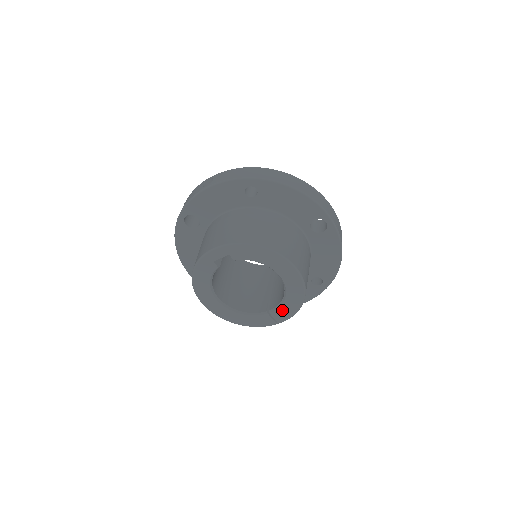
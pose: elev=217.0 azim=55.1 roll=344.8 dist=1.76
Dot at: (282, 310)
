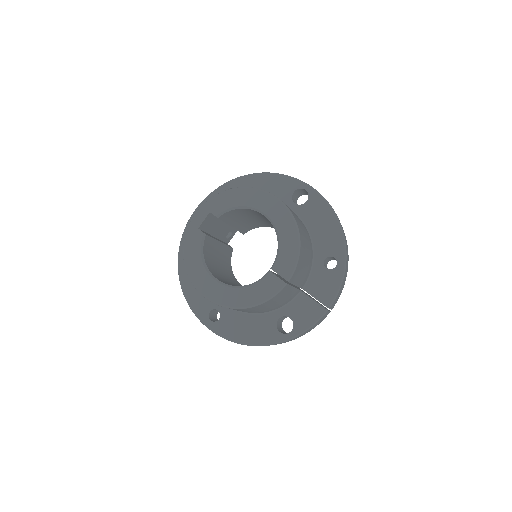
Dot at: (283, 258)
